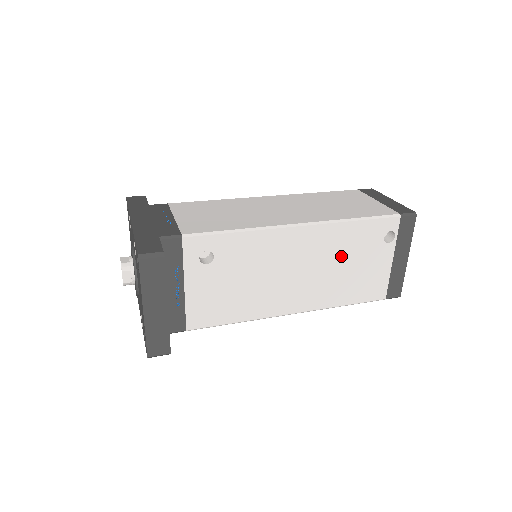
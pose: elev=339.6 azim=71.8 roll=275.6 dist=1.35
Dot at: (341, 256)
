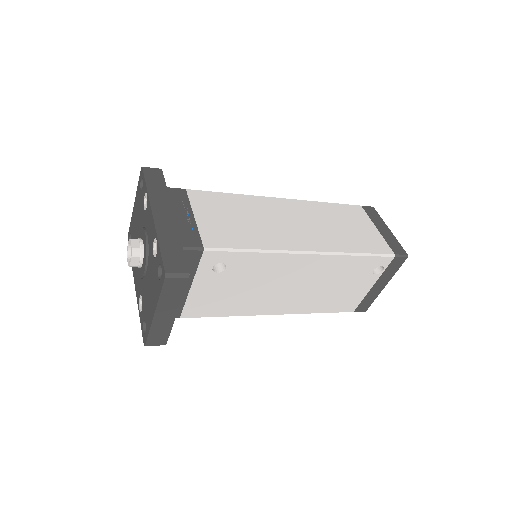
Dot at: (333, 279)
